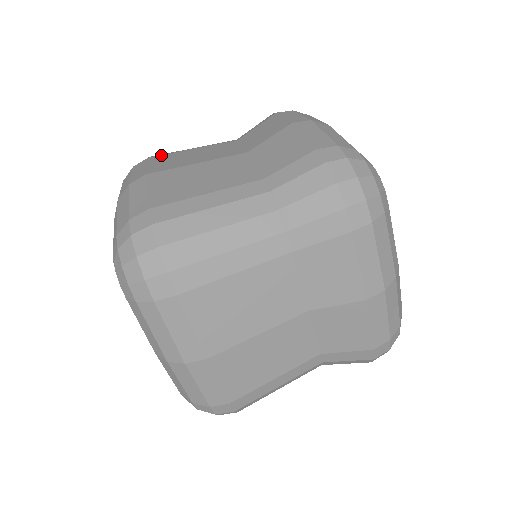
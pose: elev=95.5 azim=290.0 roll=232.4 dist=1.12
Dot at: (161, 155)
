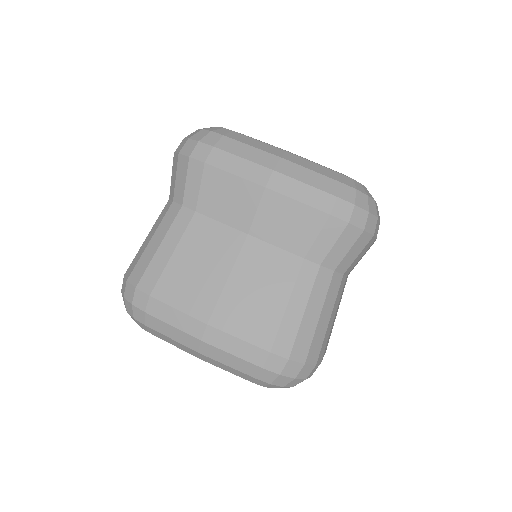
Dot at: (158, 284)
